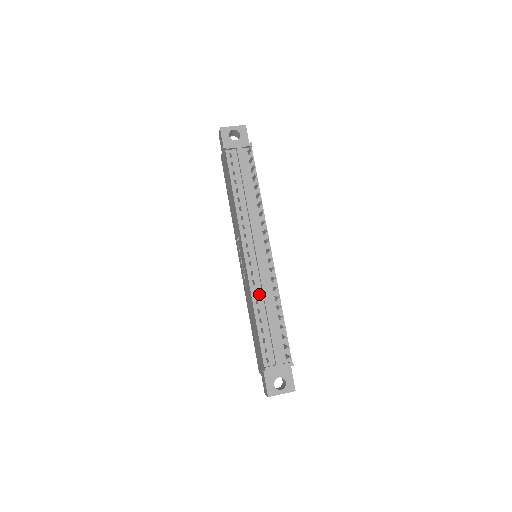
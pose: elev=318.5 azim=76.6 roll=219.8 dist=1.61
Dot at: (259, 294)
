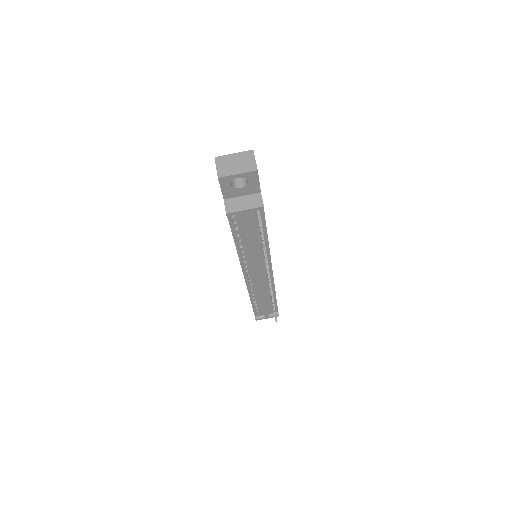
Dot at: (256, 292)
